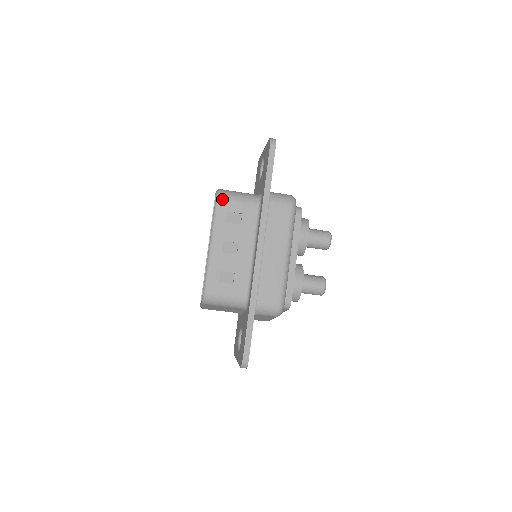
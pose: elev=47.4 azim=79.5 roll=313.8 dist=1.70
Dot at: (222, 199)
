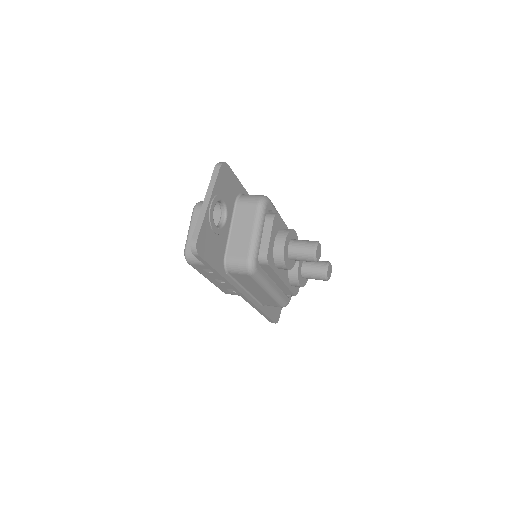
Dot at: (191, 263)
